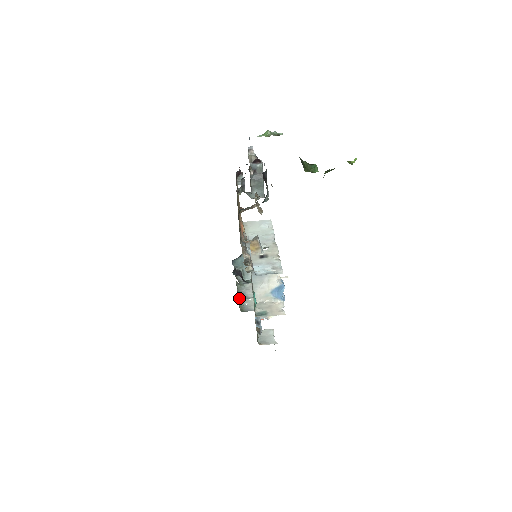
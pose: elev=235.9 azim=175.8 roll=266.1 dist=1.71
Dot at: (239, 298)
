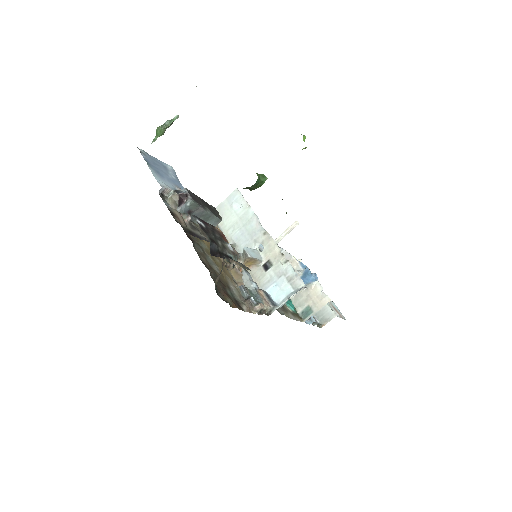
Dot at: occluded
